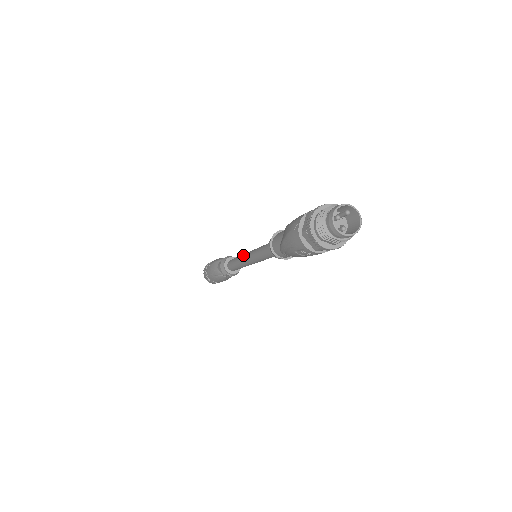
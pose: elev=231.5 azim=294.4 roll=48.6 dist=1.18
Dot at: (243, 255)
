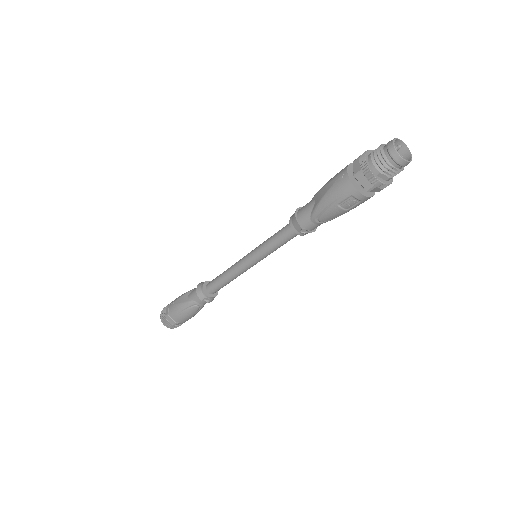
Dot at: (236, 262)
